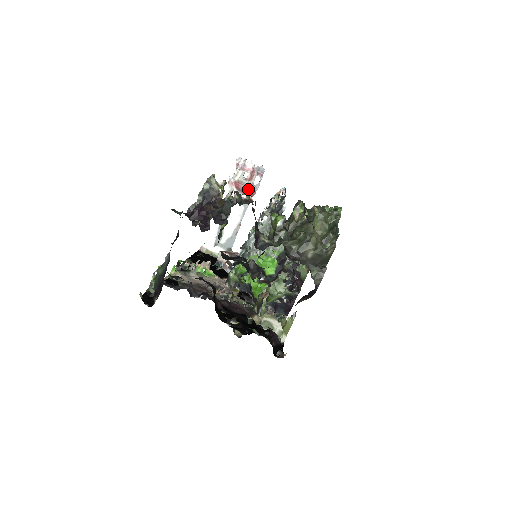
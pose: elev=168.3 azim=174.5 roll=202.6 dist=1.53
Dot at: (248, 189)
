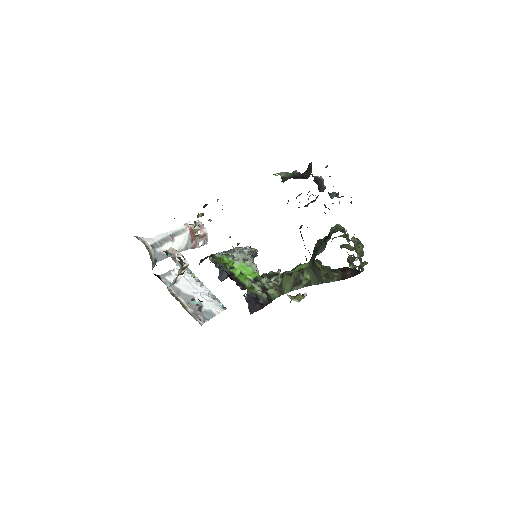
Dot at: (195, 240)
